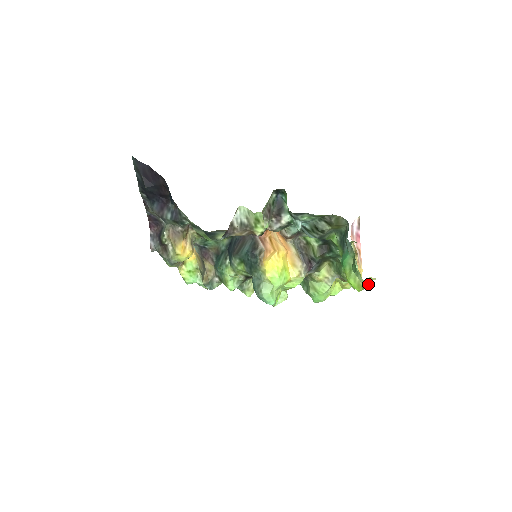
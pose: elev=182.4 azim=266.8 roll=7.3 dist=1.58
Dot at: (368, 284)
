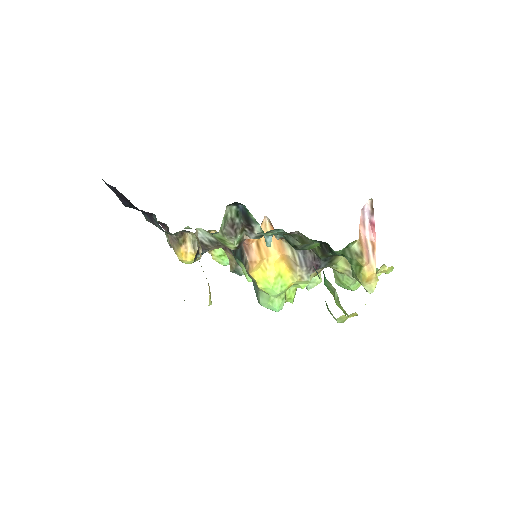
Dot at: (350, 316)
